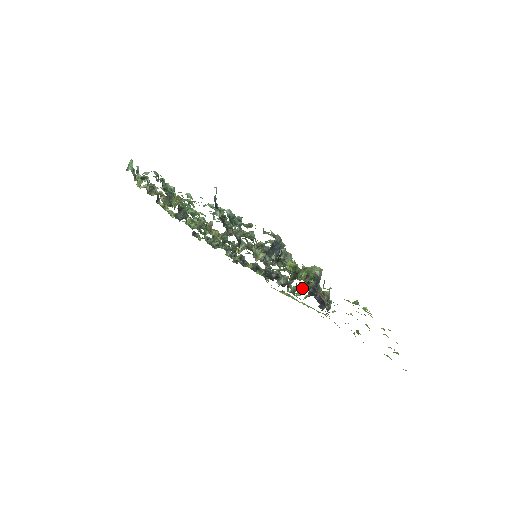
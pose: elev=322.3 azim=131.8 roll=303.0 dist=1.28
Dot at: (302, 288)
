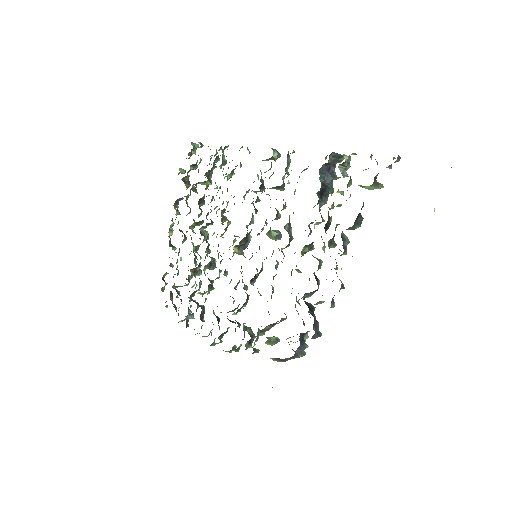
Dot at: occluded
